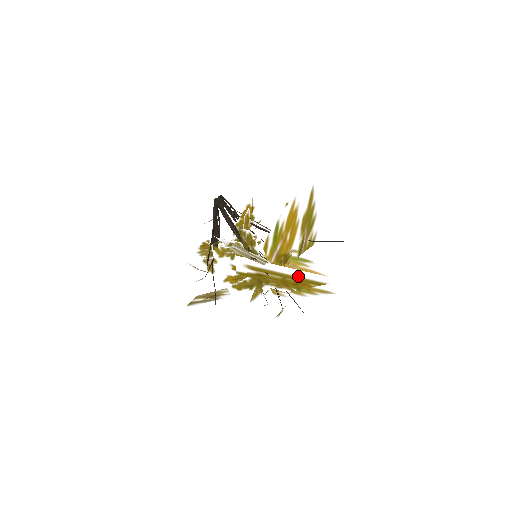
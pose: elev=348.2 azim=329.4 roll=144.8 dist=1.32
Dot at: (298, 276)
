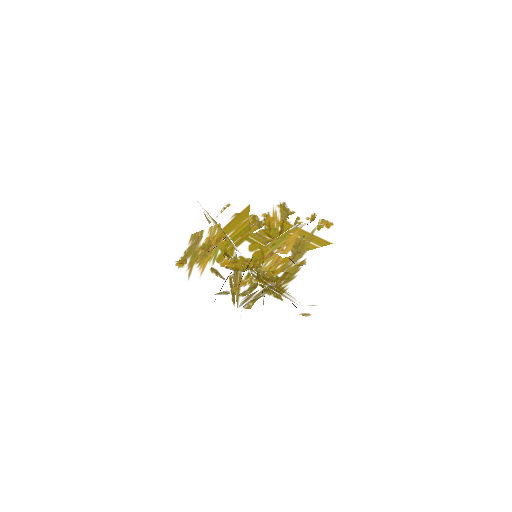
Dot at: (314, 234)
